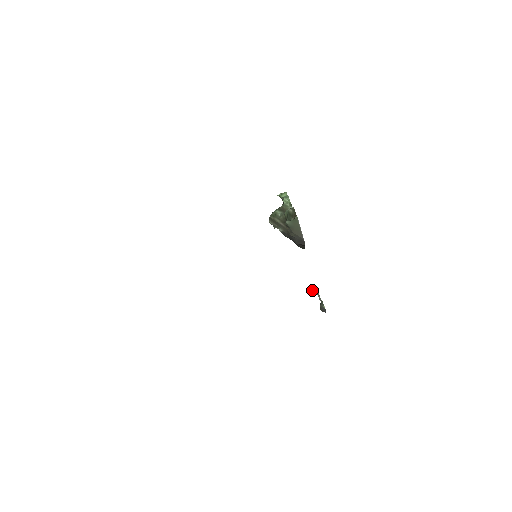
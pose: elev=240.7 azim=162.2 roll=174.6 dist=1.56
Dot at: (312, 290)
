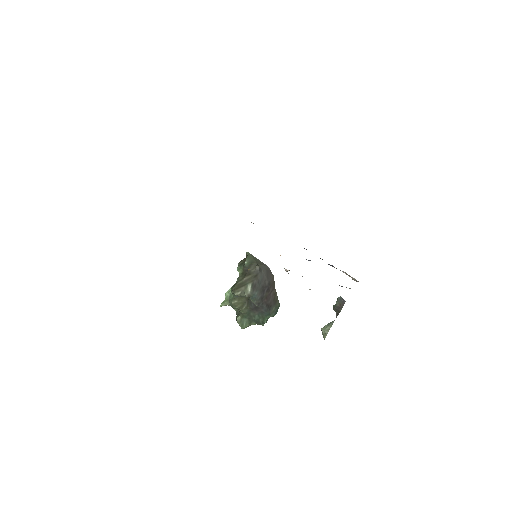
Dot at: occluded
